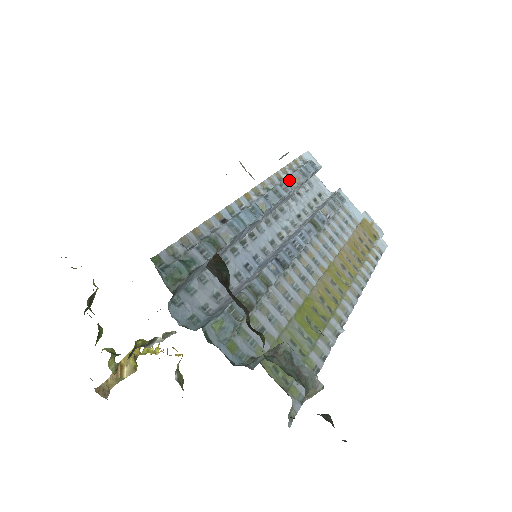
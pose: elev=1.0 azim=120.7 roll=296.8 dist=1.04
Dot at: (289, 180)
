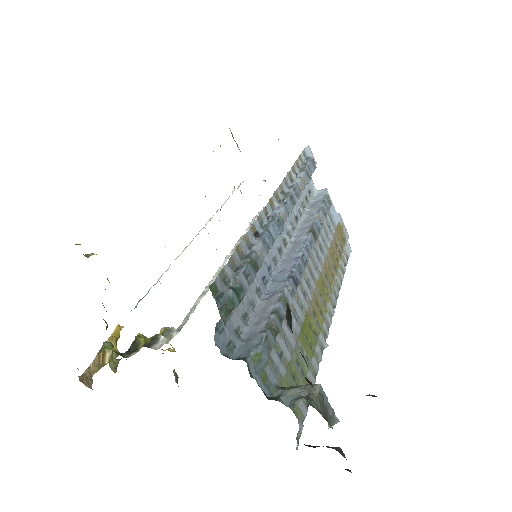
Dot at: (299, 182)
